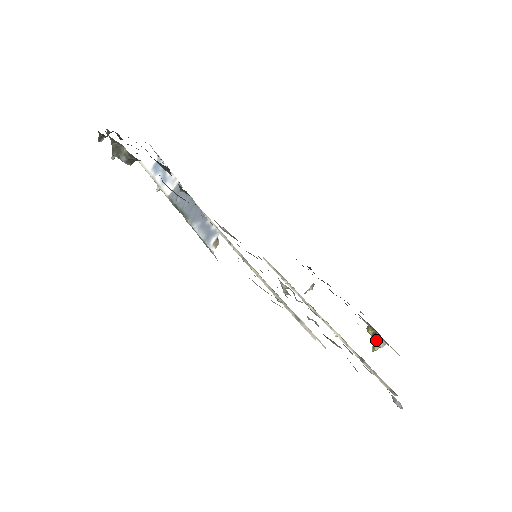
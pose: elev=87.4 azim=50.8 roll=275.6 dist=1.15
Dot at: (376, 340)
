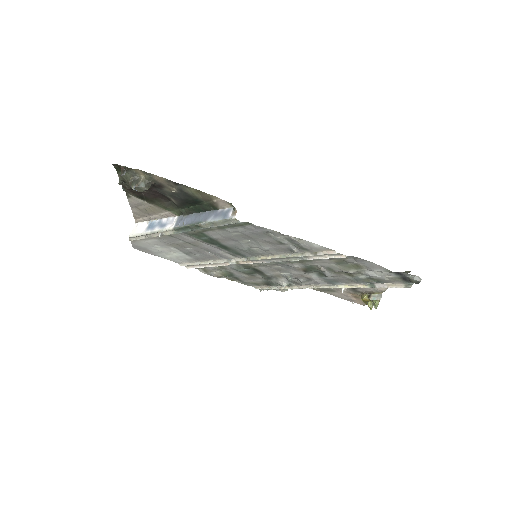
Dot at: (373, 298)
